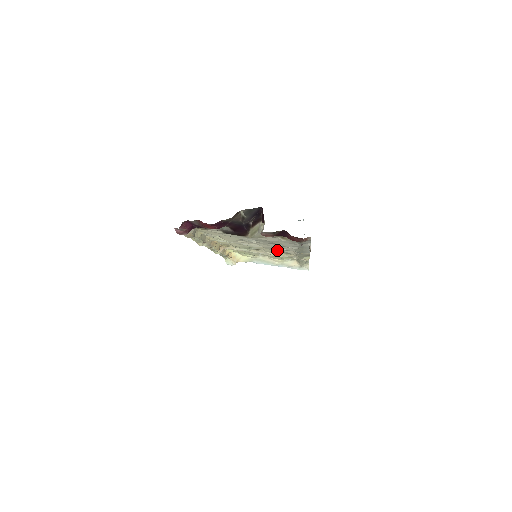
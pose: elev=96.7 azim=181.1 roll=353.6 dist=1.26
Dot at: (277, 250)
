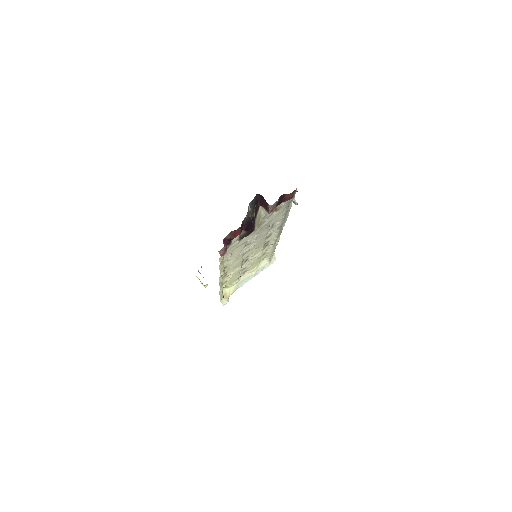
Dot at: (263, 243)
